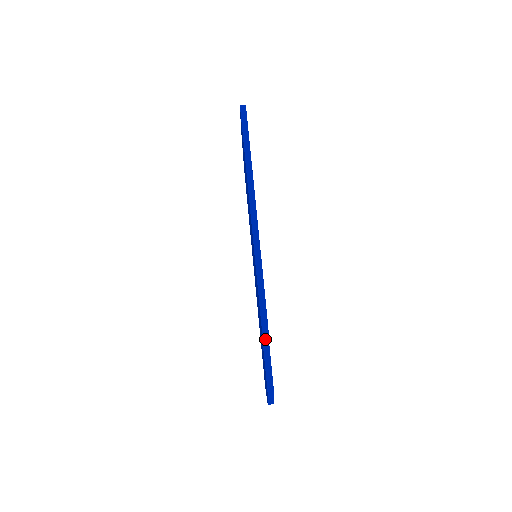
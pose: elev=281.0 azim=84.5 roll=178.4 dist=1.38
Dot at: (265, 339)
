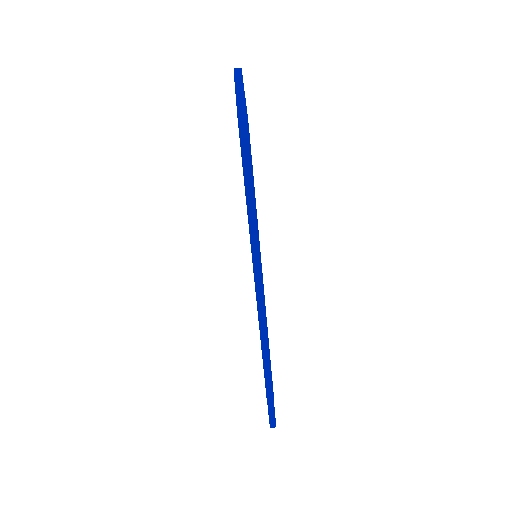
Dot at: occluded
